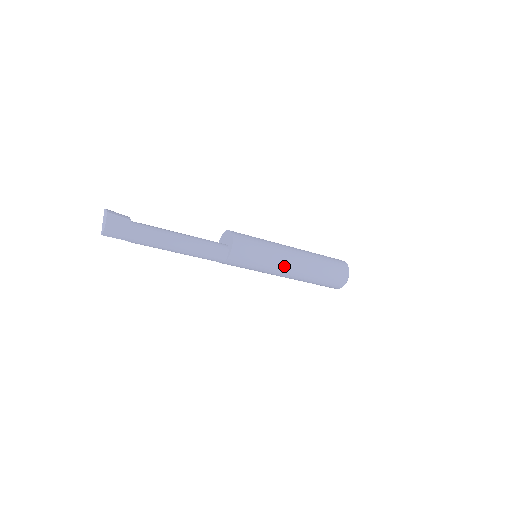
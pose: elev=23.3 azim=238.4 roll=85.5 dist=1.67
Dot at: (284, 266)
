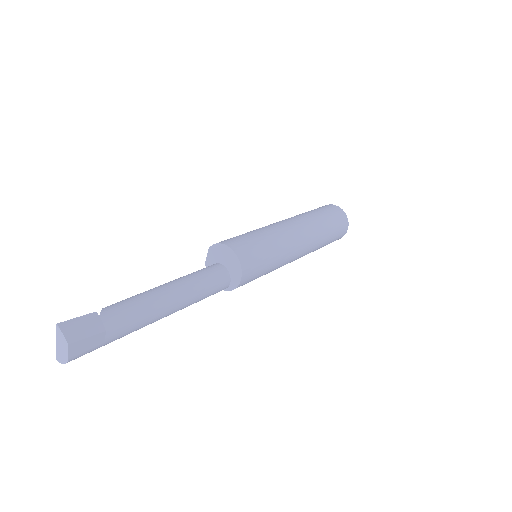
Dot at: occluded
